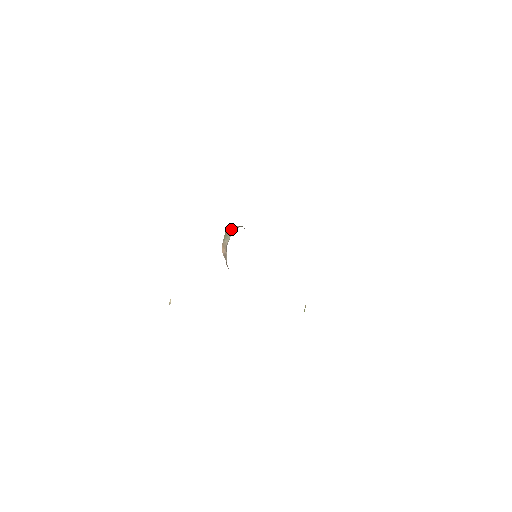
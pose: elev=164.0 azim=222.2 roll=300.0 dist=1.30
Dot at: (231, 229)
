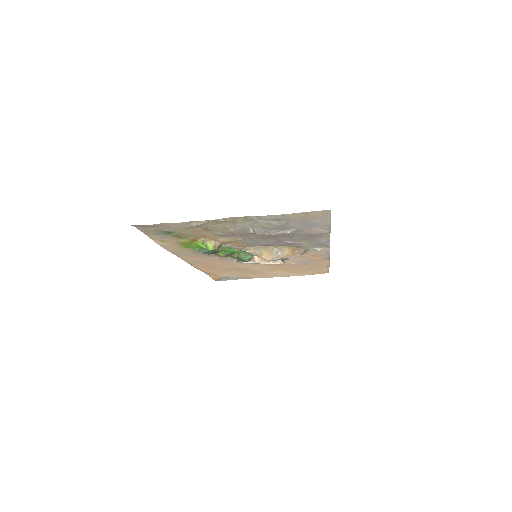
Dot at: occluded
